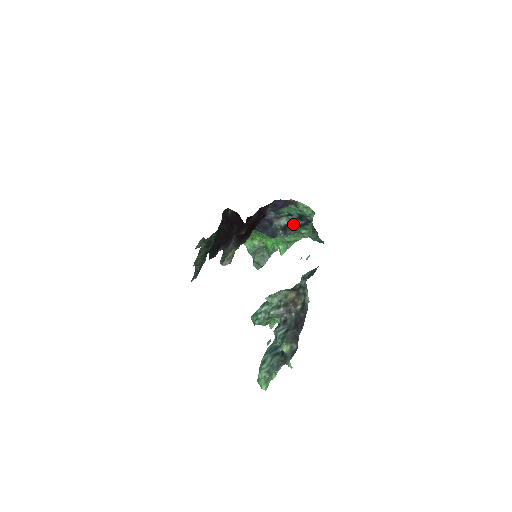
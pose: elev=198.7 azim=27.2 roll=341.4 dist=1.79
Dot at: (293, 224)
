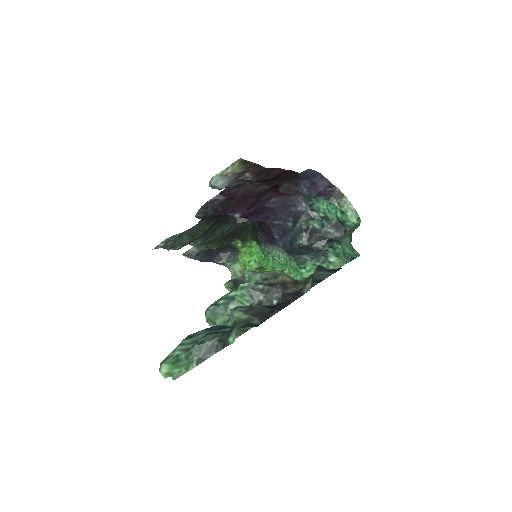
Dot at: (324, 233)
